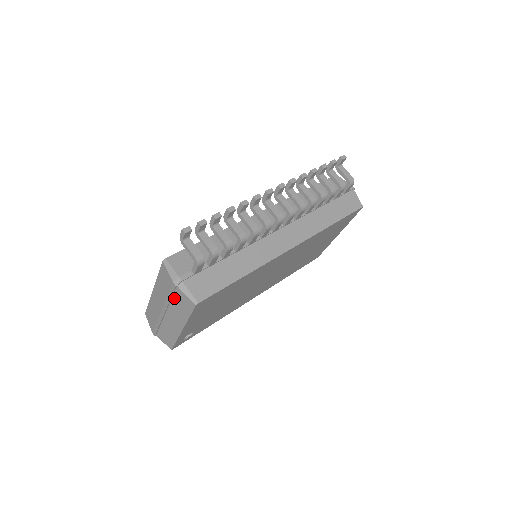
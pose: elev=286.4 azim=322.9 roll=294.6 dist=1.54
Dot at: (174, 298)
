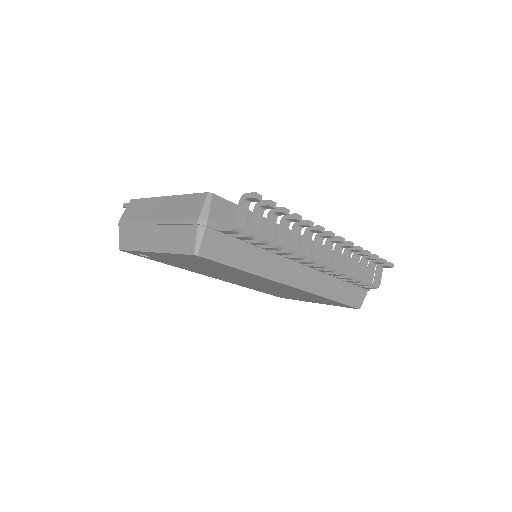
Dot at: (181, 227)
